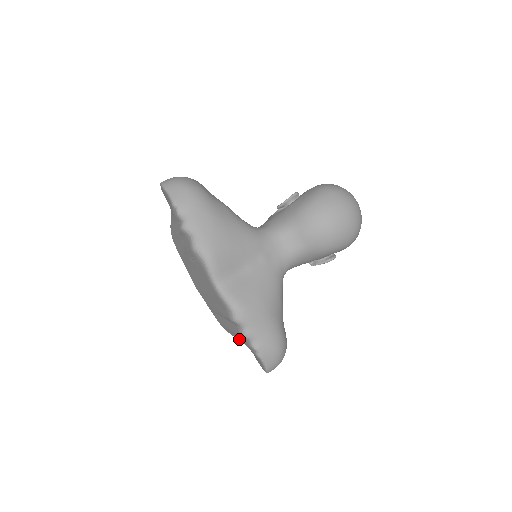
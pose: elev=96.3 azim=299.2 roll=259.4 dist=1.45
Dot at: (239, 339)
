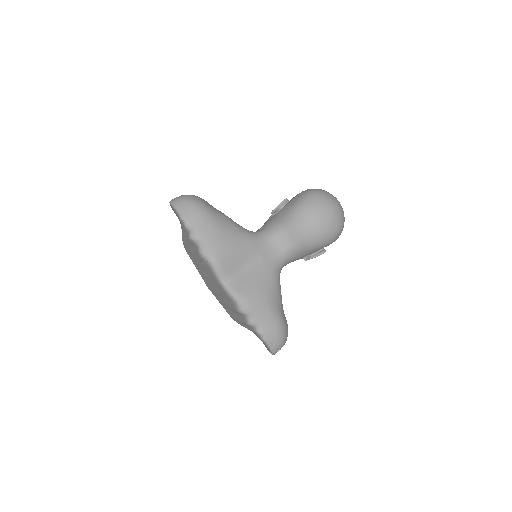
Dot at: (247, 328)
